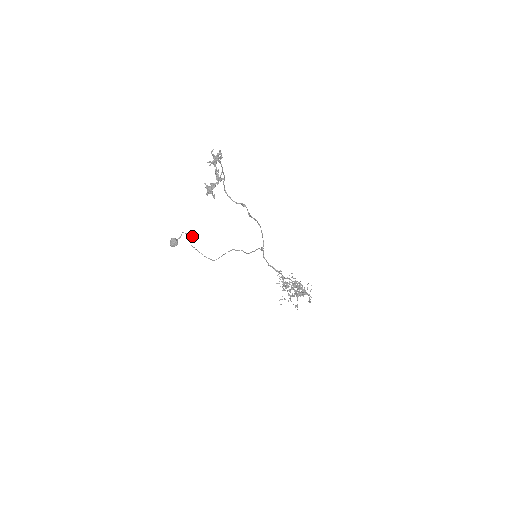
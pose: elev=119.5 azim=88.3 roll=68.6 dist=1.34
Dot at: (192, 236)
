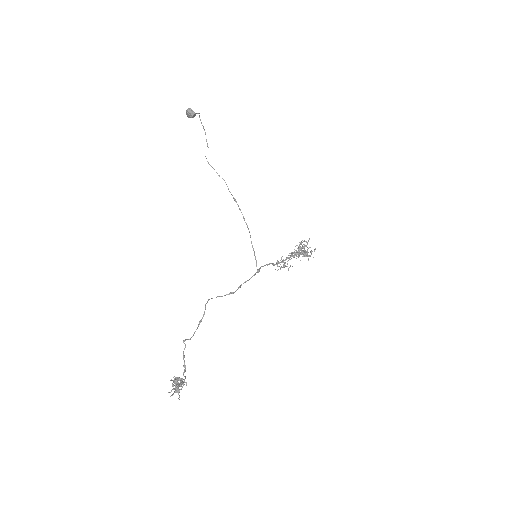
Dot at: (207, 146)
